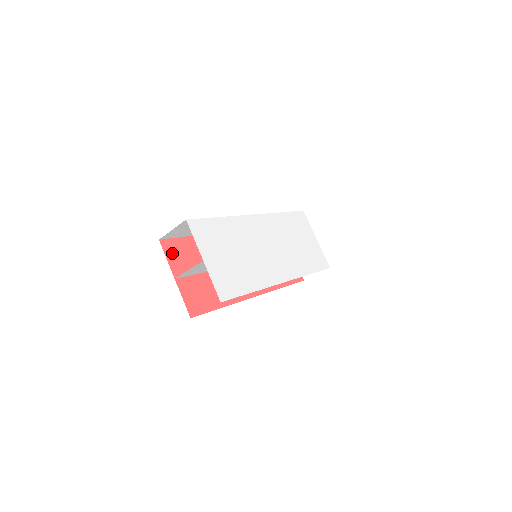
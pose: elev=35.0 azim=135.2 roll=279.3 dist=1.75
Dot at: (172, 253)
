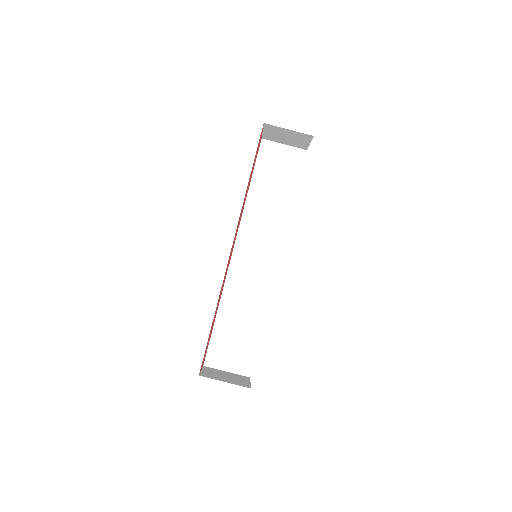
Dot at: occluded
